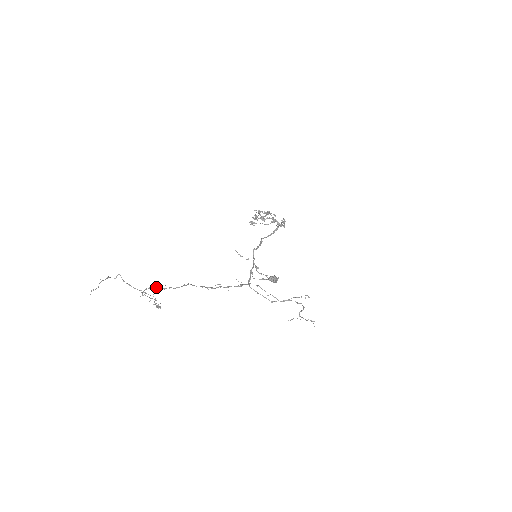
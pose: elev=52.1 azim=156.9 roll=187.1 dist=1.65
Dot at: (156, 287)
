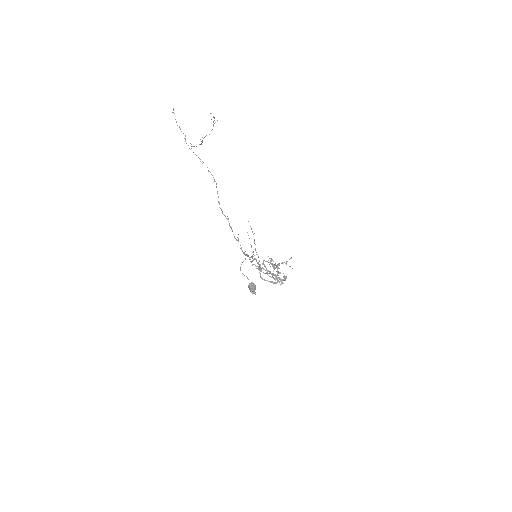
Dot at: occluded
